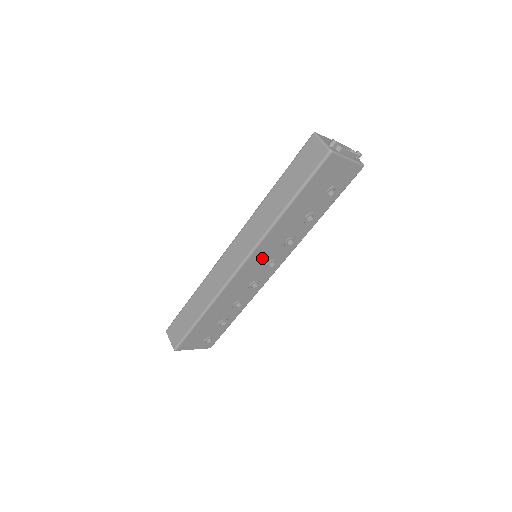
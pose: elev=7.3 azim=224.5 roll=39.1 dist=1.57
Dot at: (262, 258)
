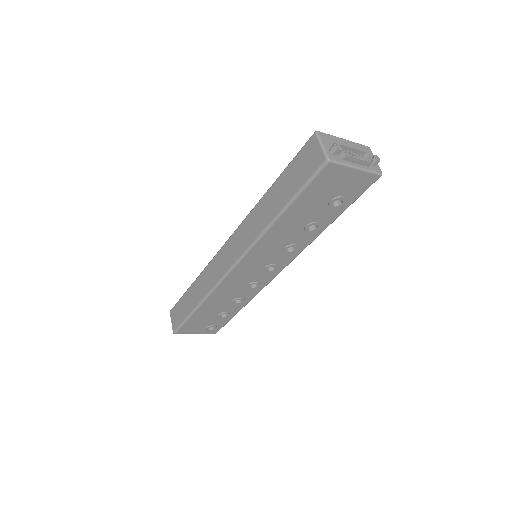
Dot at: (257, 262)
